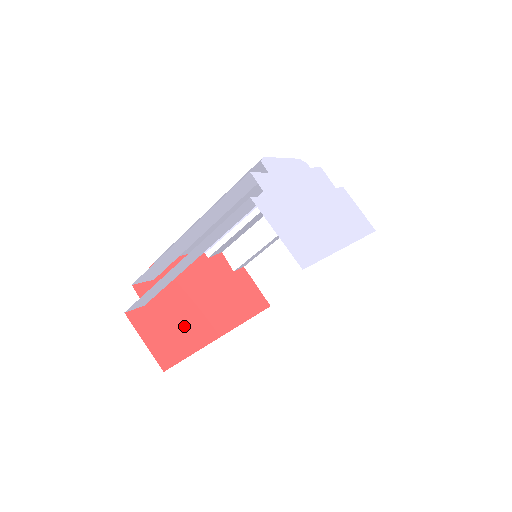
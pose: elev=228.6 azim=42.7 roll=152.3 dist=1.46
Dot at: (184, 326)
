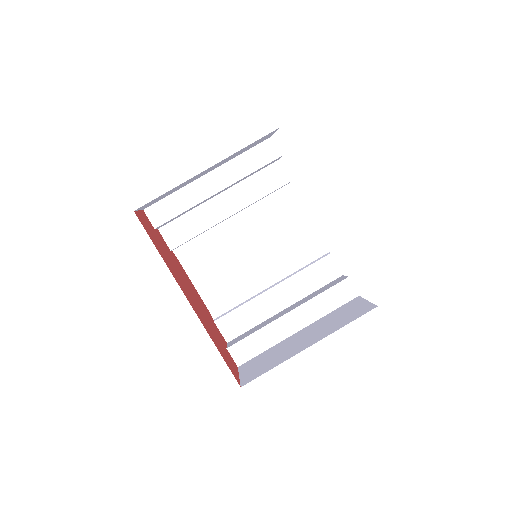
Dot at: (165, 256)
